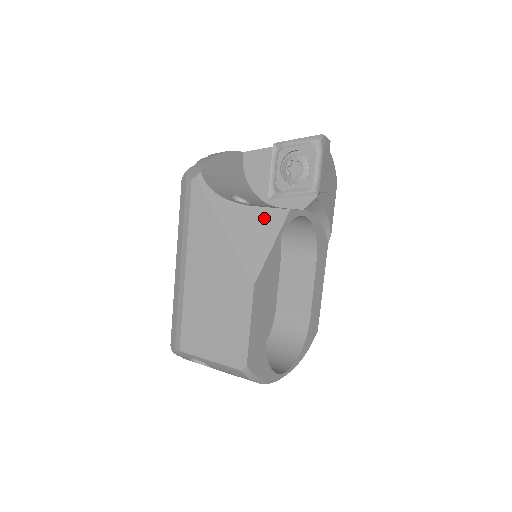
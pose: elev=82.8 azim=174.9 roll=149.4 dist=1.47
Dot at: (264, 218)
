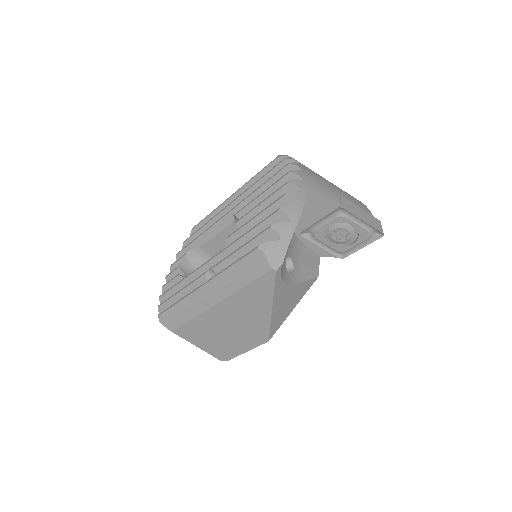
Dot at: (300, 290)
